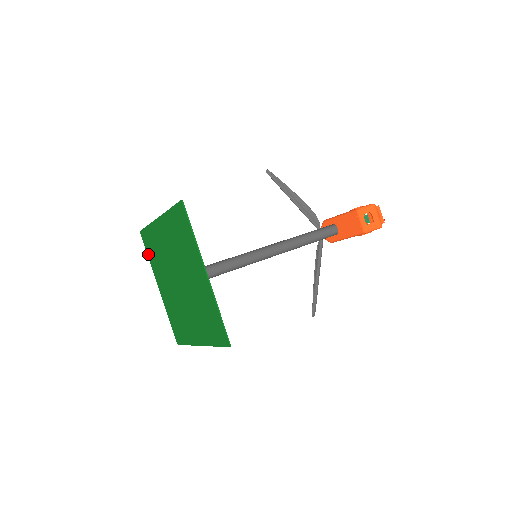
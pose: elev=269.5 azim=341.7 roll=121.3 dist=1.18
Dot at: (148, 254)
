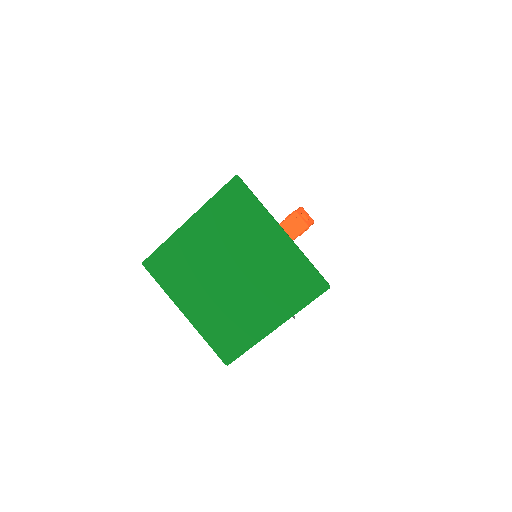
Dot at: (161, 282)
